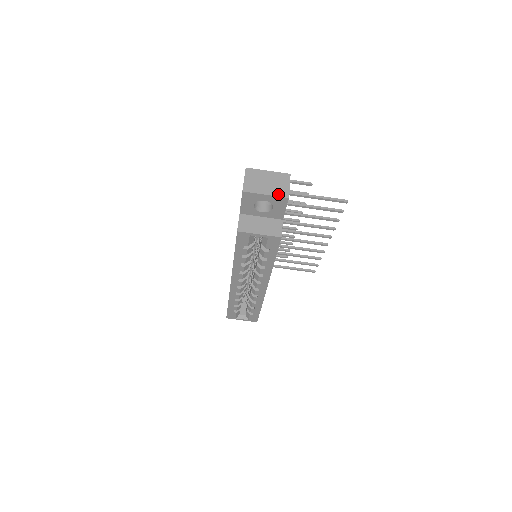
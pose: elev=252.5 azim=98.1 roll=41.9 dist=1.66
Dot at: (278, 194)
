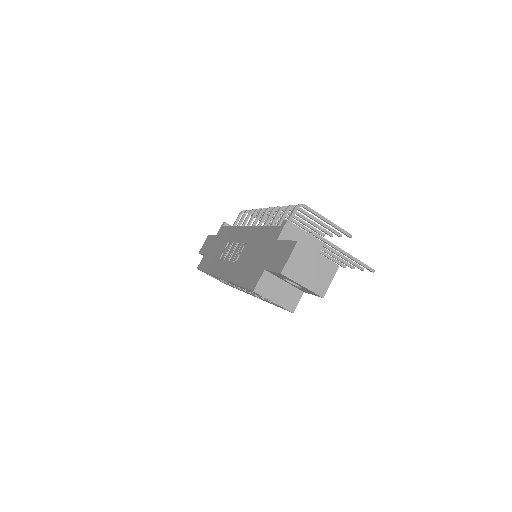
Dot at: (315, 289)
